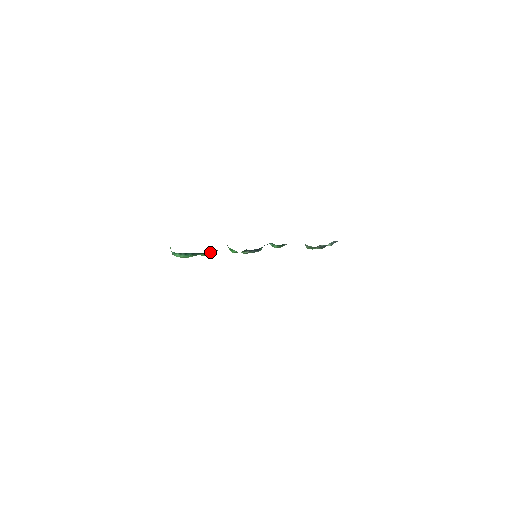
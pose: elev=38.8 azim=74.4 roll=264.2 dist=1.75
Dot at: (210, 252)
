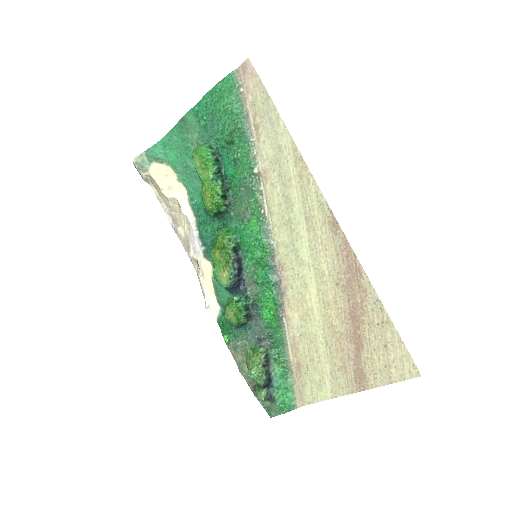
Dot at: (225, 196)
